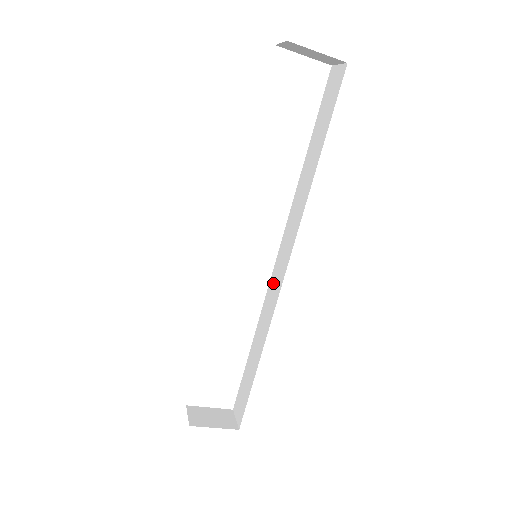
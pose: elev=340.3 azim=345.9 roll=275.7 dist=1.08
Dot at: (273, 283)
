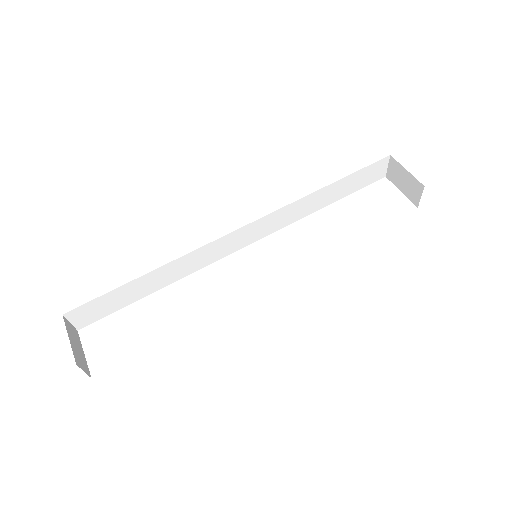
Dot at: occluded
